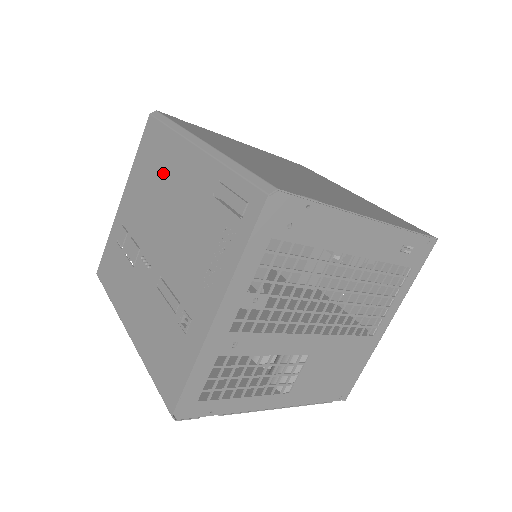
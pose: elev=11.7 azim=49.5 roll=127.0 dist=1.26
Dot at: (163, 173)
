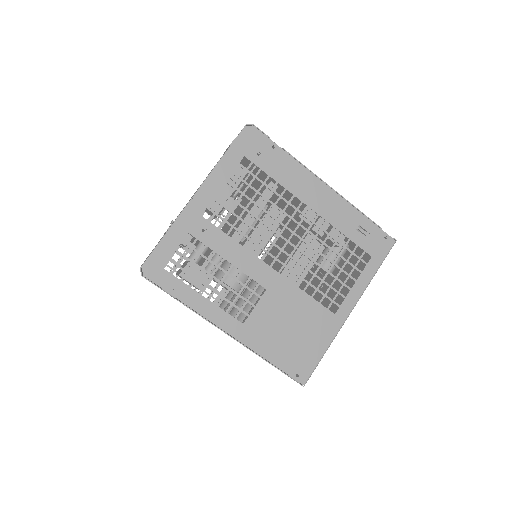
Dot at: occluded
